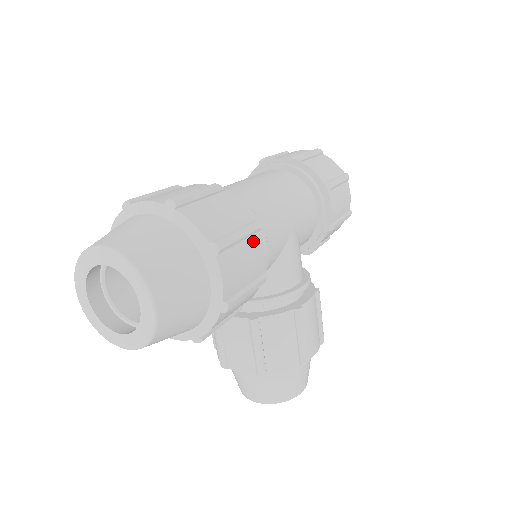
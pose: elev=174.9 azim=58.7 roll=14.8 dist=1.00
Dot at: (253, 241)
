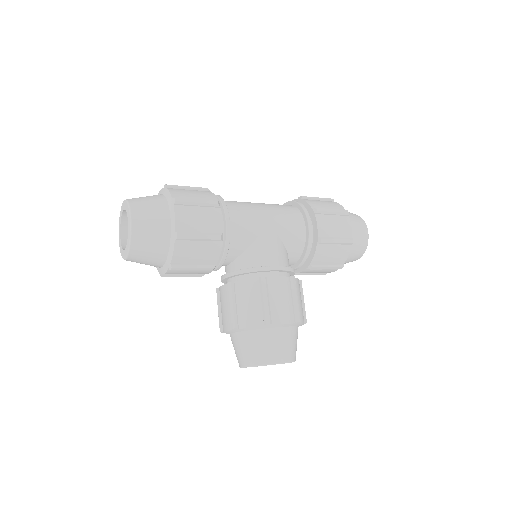
Dot at: (211, 210)
